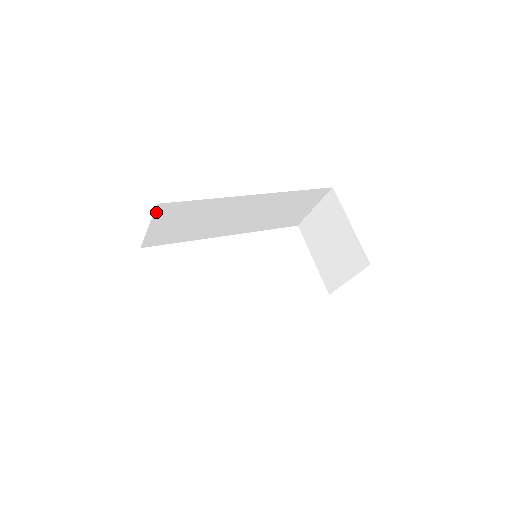
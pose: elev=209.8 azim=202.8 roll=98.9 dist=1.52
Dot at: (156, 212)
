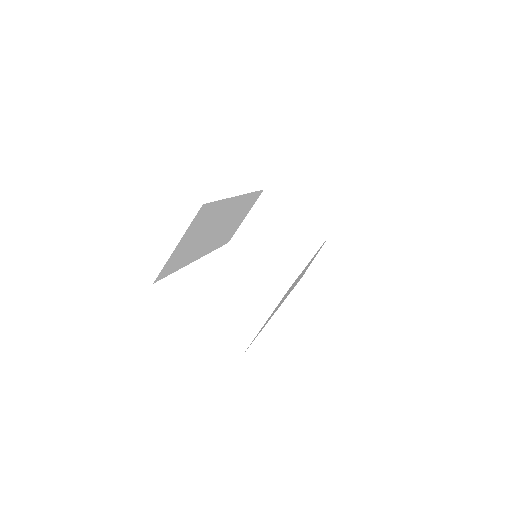
Dot at: (194, 218)
